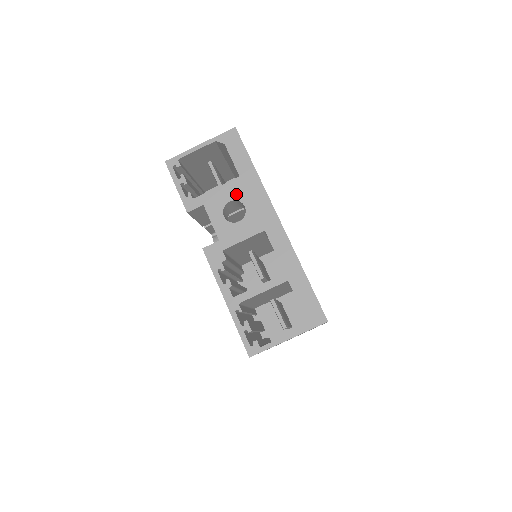
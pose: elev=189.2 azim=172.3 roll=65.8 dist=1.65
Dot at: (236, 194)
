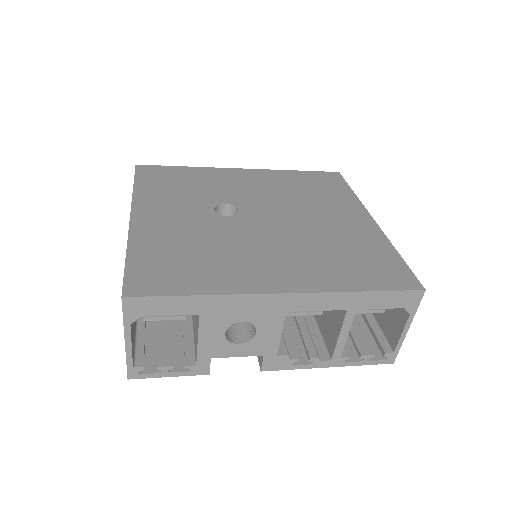
Dot at: (220, 325)
